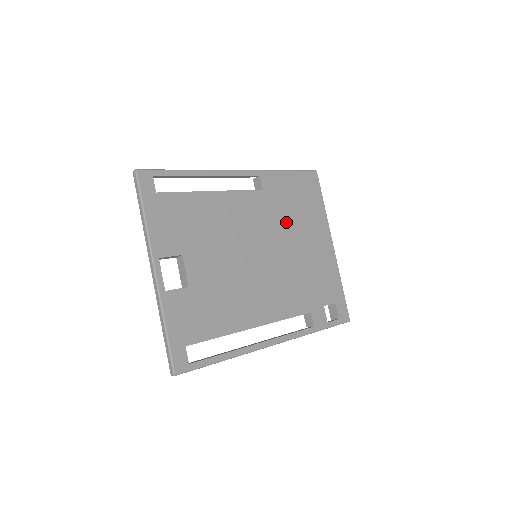
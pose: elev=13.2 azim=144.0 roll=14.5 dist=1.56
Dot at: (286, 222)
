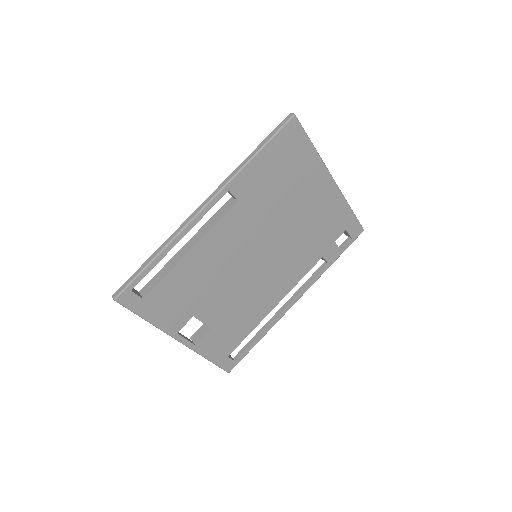
Dot at: (275, 207)
